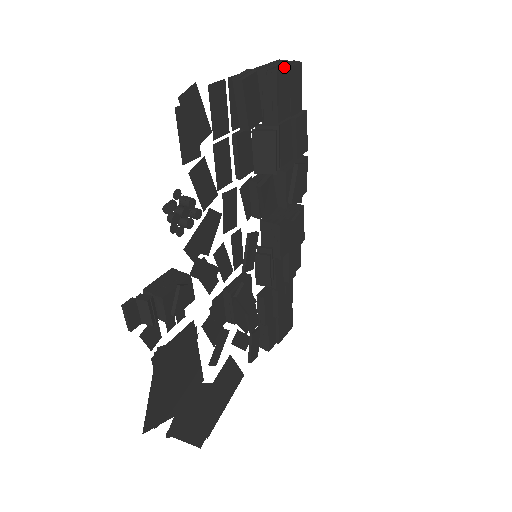
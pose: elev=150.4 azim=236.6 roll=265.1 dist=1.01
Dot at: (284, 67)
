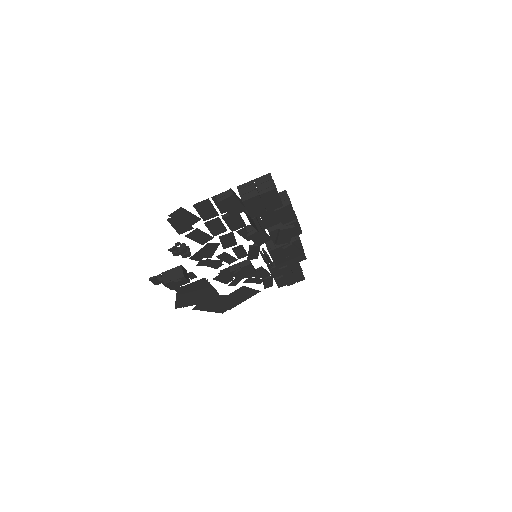
Dot at: (252, 197)
